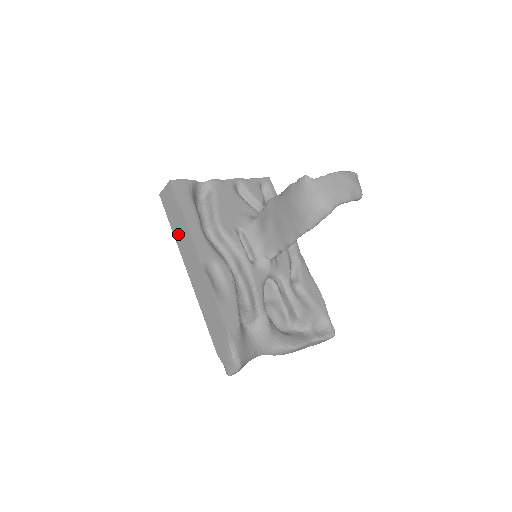
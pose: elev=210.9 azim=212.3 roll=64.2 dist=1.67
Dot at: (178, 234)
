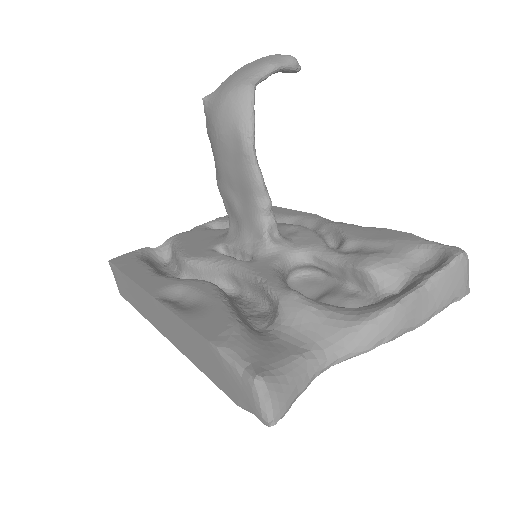
Dot at: (138, 305)
